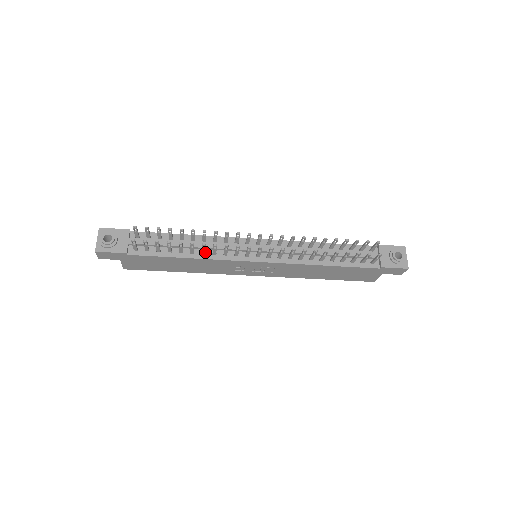
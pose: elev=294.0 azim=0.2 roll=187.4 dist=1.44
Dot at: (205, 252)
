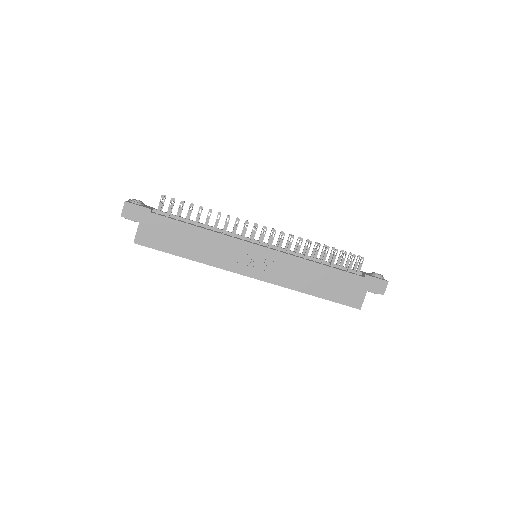
Dot at: (216, 231)
